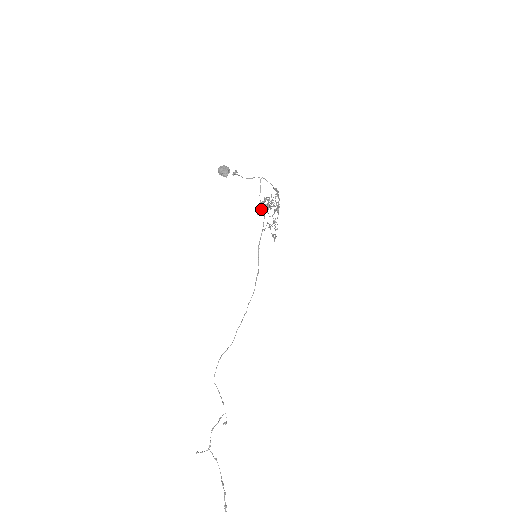
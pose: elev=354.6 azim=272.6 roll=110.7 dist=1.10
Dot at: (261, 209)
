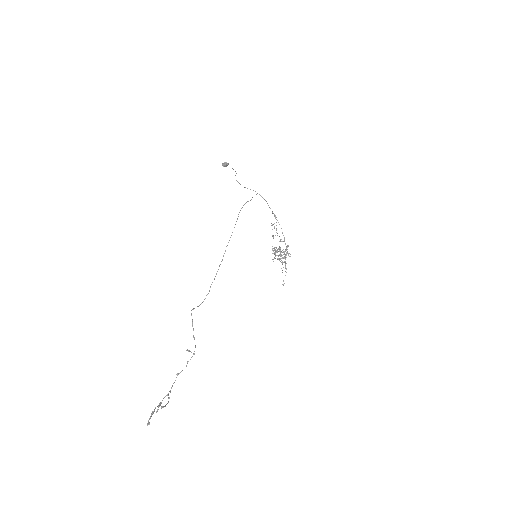
Dot at: (273, 250)
